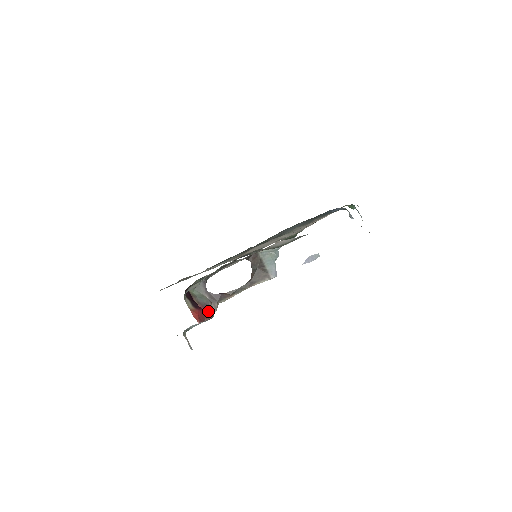
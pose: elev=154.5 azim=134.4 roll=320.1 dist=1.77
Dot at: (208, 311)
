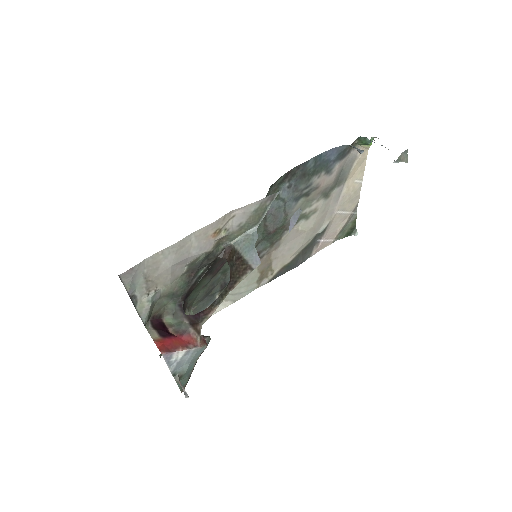
Dot at: (189, 339)
